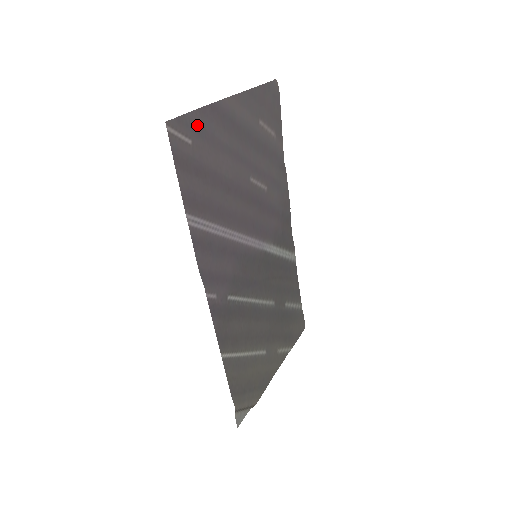
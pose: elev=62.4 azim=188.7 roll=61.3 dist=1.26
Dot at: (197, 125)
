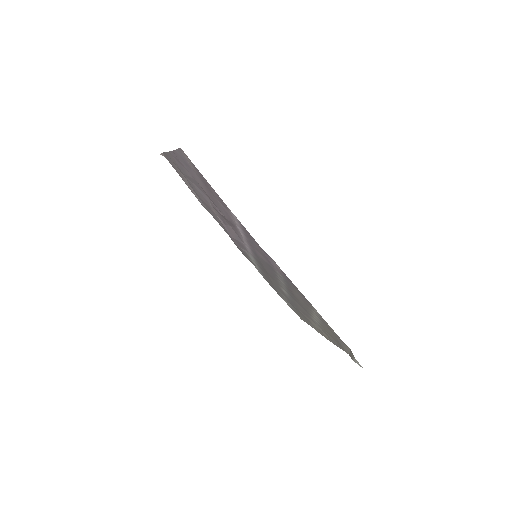
Dot at: (182, 159)
